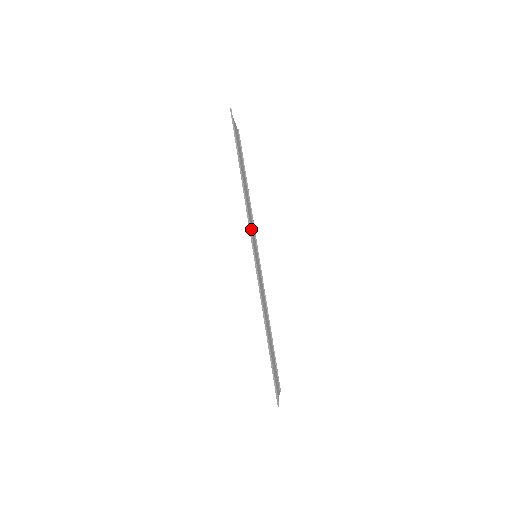
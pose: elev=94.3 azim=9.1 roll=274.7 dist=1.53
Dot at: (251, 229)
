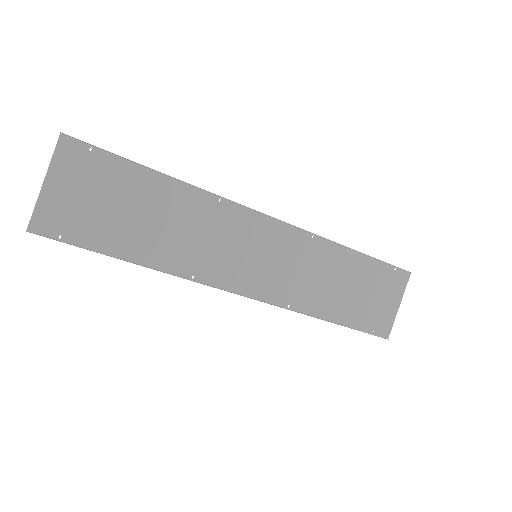
Dot at: (220, 250)
